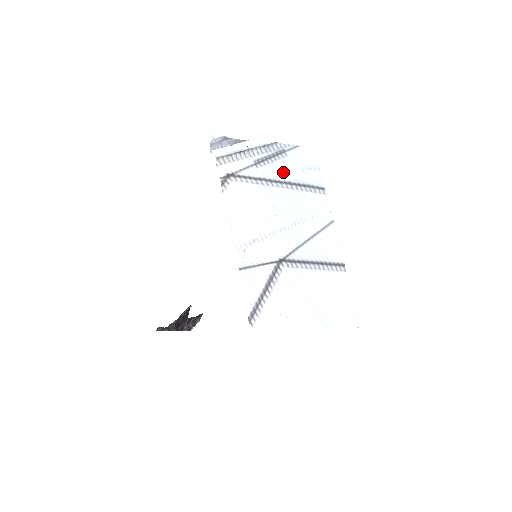
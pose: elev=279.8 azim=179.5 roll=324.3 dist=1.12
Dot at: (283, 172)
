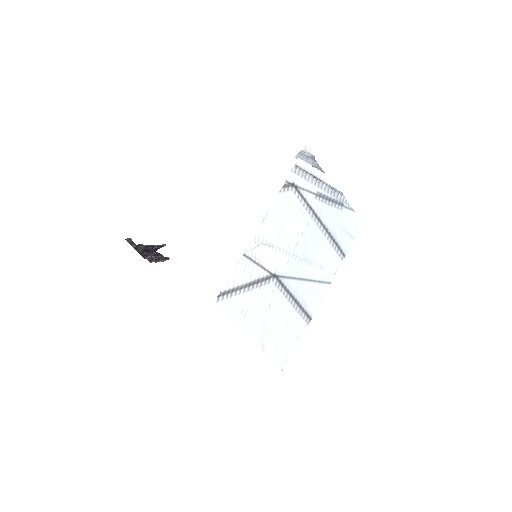
Dot at: (329, 218)
